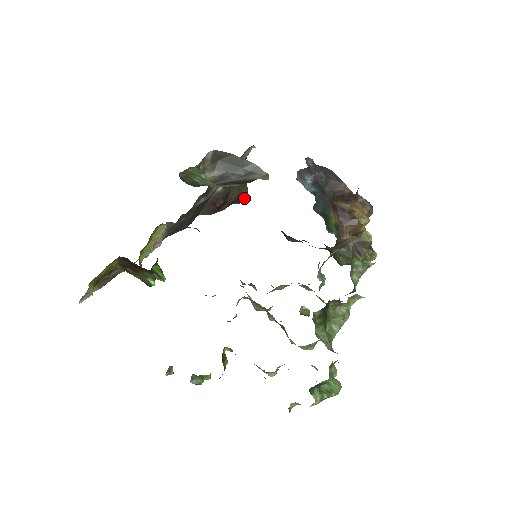
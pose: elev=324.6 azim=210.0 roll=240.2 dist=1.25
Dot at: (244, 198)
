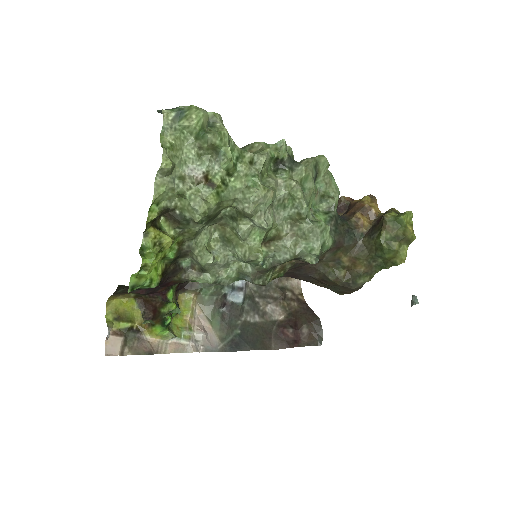
Dot at: (321, 328)
